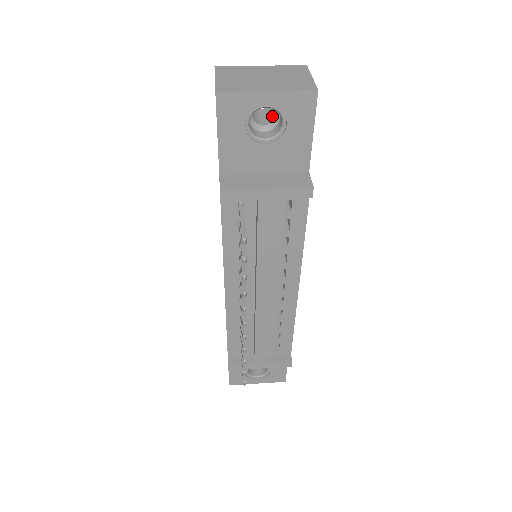
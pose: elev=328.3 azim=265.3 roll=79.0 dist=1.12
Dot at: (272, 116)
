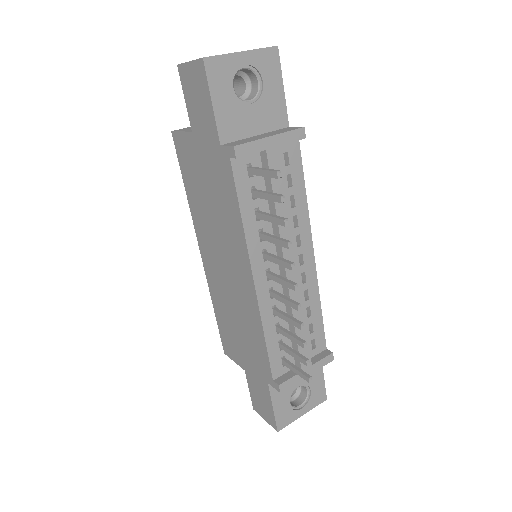
Dot at: (241, 90)
